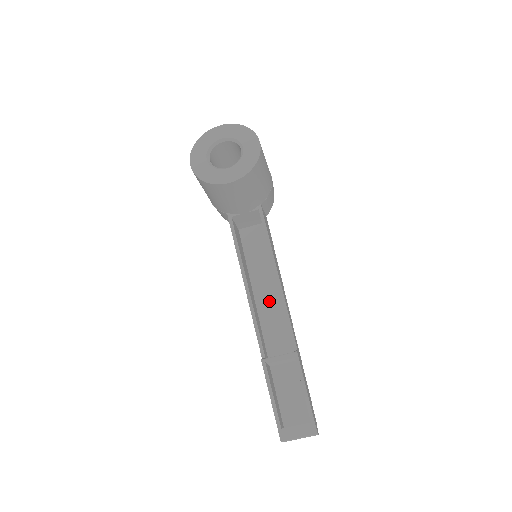
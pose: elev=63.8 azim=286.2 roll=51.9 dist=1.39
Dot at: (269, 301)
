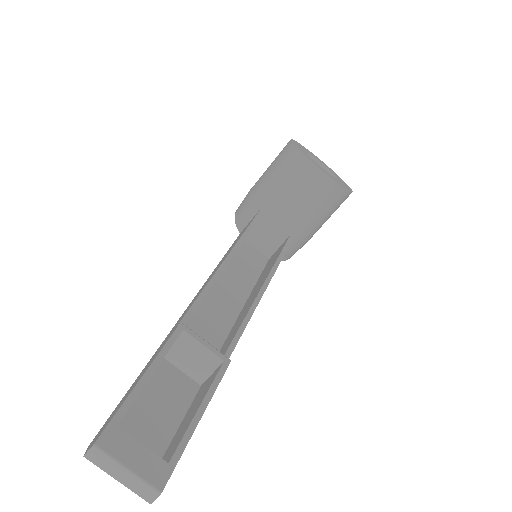
Dot at: (222, 305)
